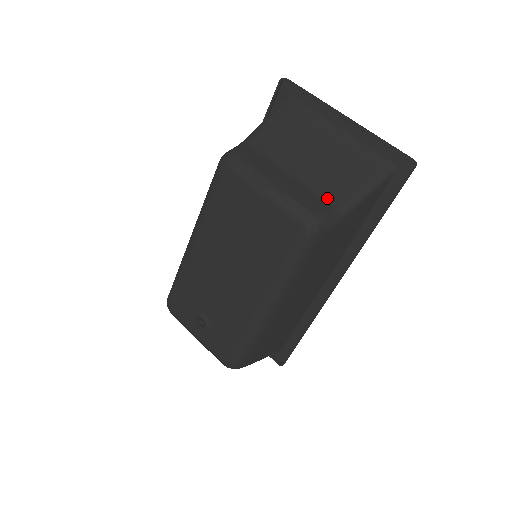
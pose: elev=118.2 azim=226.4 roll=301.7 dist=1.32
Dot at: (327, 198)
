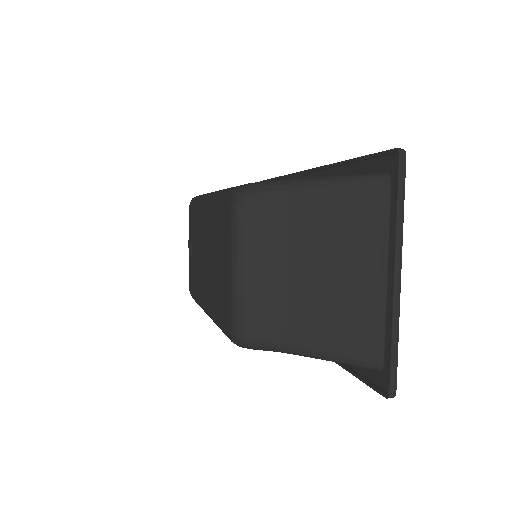
Dot at: (283, 327)
